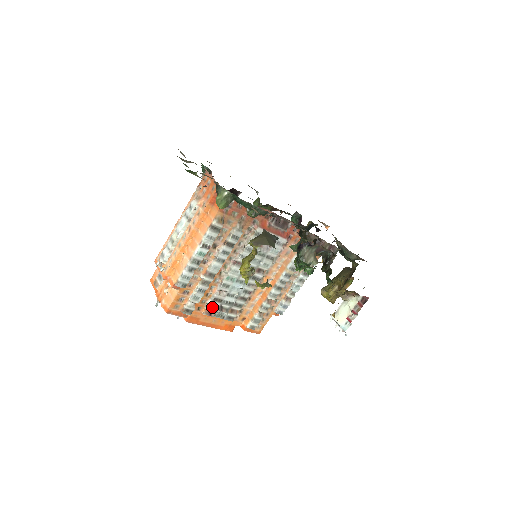
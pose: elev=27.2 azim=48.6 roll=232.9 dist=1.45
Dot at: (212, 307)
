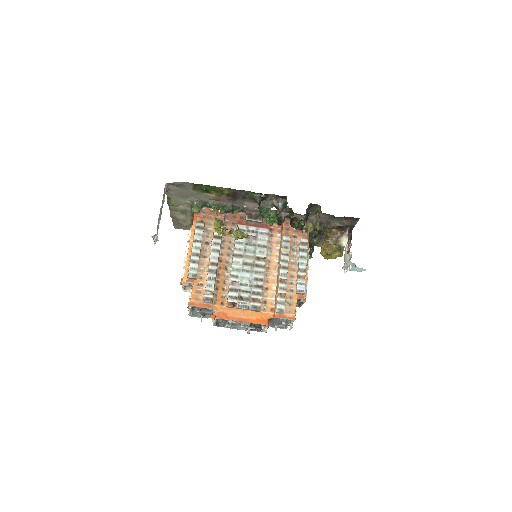
Dot at: (232, 298)
